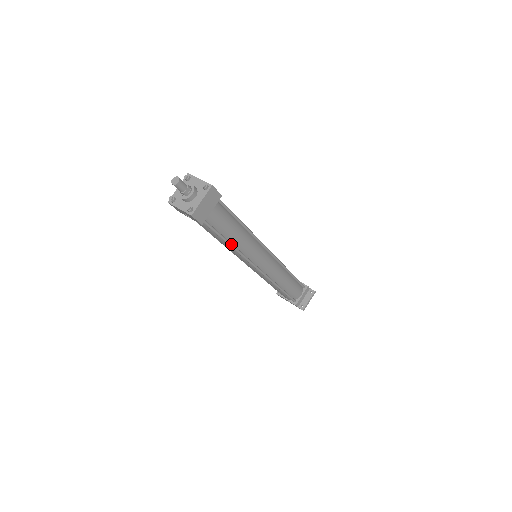
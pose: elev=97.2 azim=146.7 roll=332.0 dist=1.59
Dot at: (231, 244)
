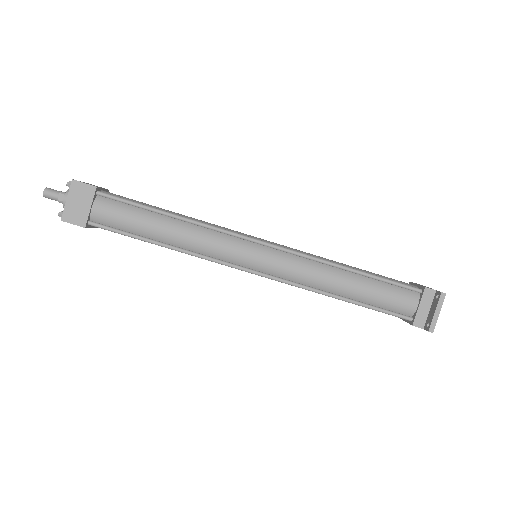
Dot at: (162, 244)
